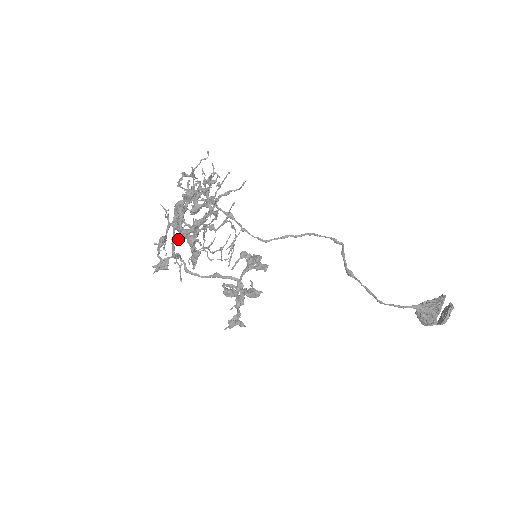
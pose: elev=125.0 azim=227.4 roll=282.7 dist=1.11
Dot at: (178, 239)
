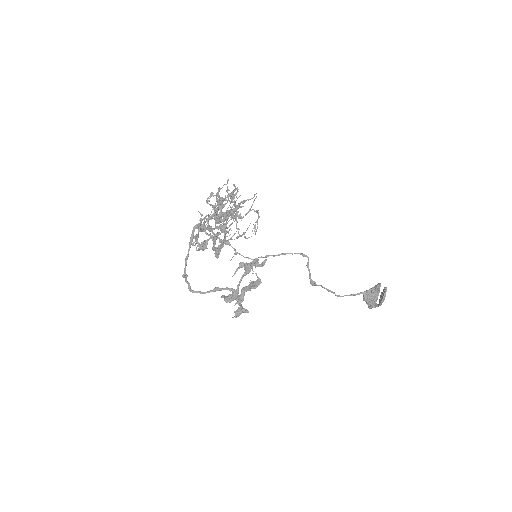
Dot at: (210, 233)
